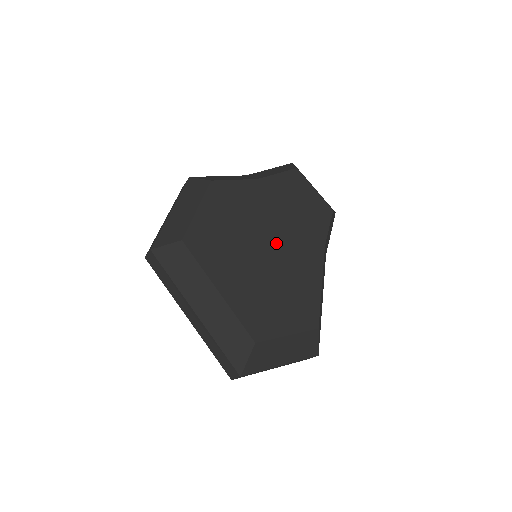
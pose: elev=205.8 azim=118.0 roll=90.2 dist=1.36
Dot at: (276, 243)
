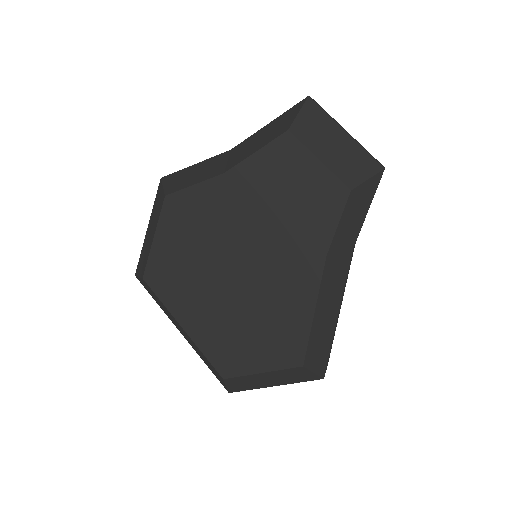
Dot at: (249, 264)
